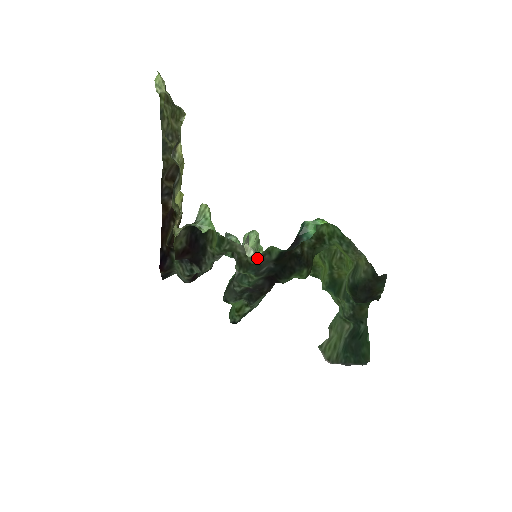
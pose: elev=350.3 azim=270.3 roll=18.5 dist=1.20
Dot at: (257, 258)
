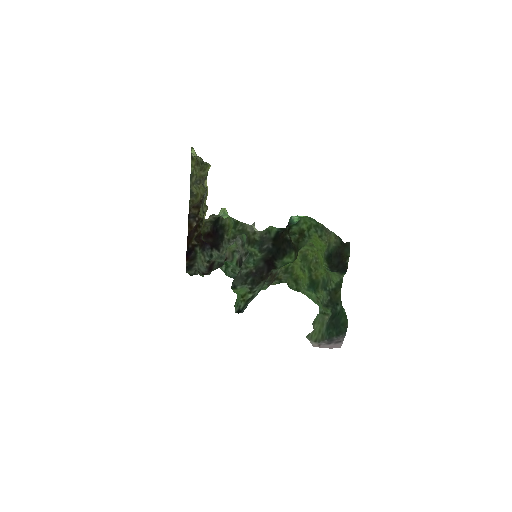
Dot at: (261, 236)
